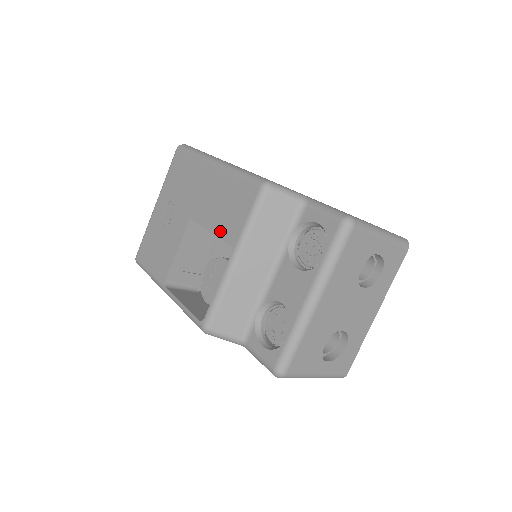
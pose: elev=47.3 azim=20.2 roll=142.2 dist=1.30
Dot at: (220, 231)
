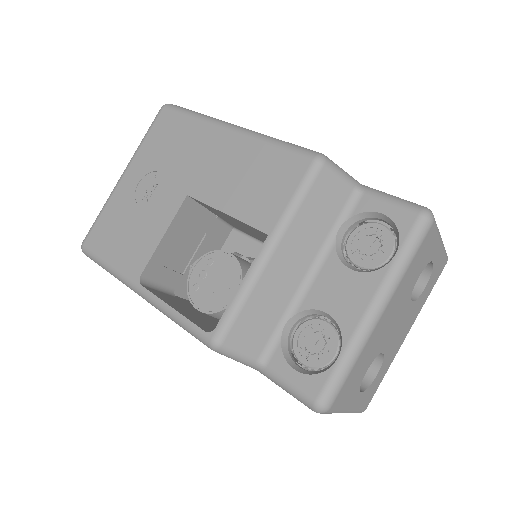
Dot at: (243, 212)
